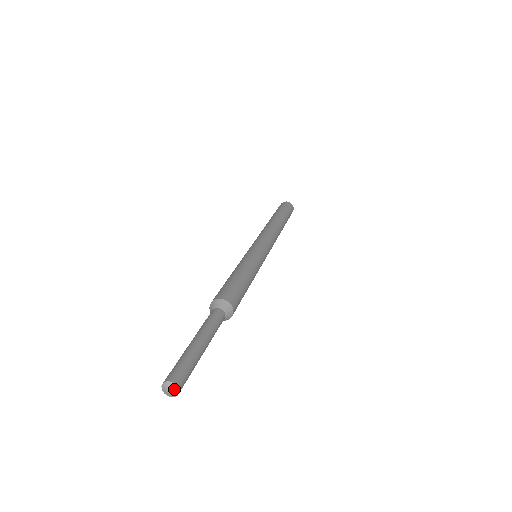
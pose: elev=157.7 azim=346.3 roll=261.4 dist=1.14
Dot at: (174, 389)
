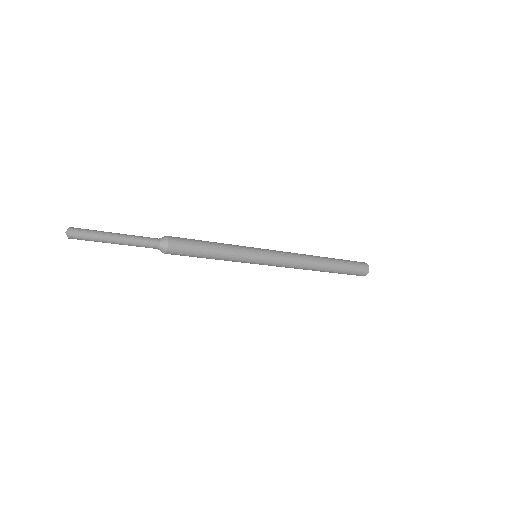
Dot at: (68, 229)
